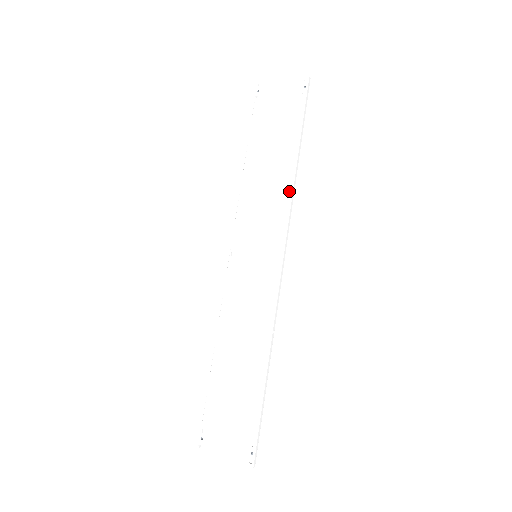
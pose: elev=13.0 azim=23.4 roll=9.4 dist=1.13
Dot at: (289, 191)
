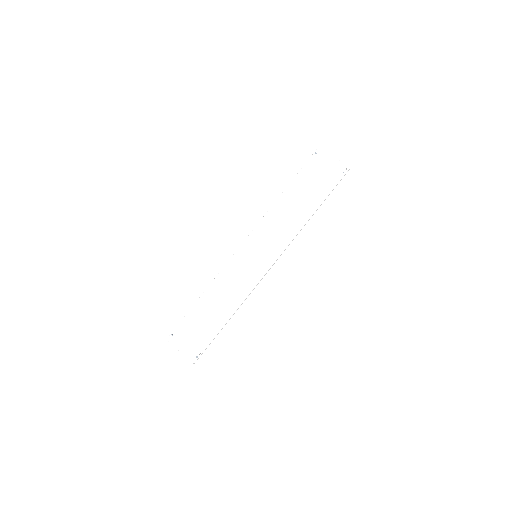
Dot at: (296, 232)
